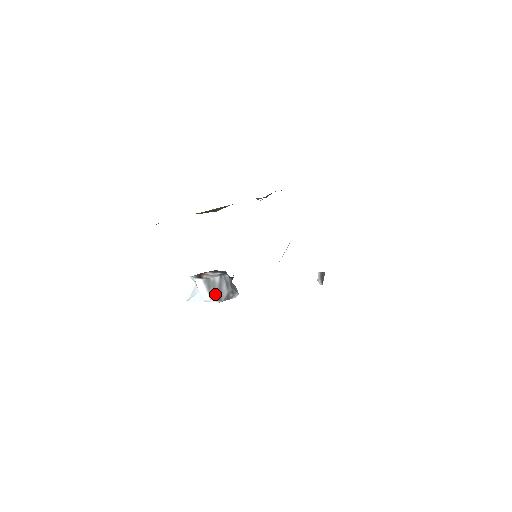
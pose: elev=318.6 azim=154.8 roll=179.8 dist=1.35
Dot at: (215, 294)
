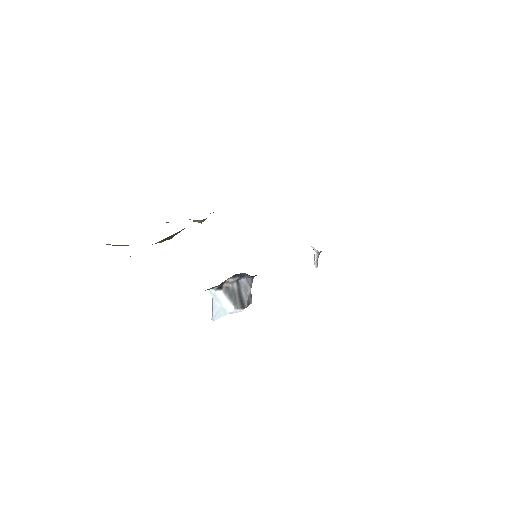
Dot at: (238, 302)
